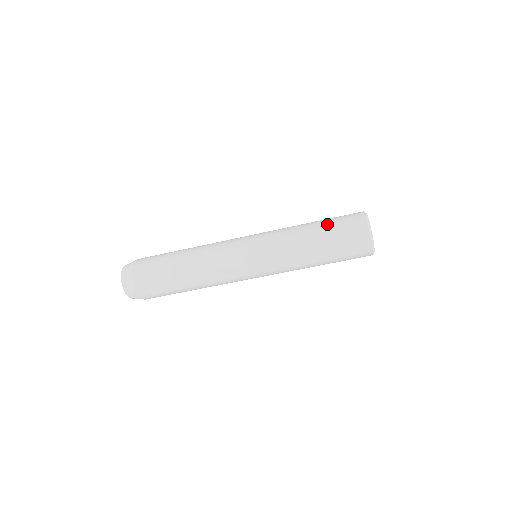
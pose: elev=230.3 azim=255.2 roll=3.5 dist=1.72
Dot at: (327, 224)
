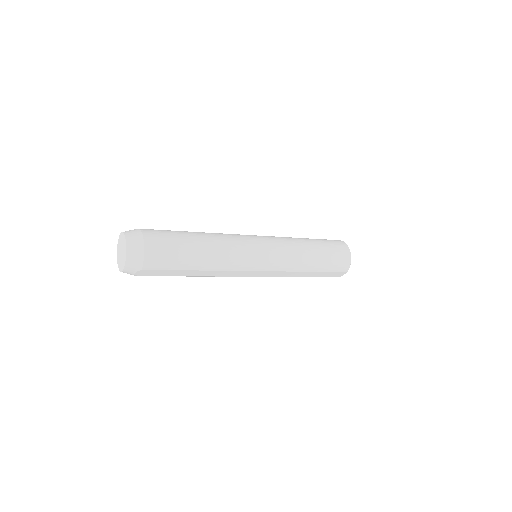
Dot at: (325, 251)
